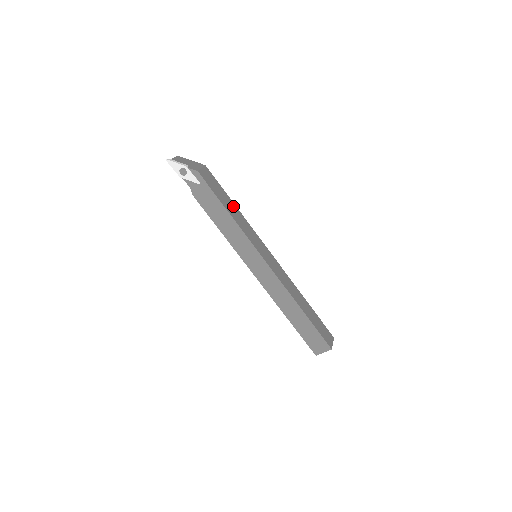
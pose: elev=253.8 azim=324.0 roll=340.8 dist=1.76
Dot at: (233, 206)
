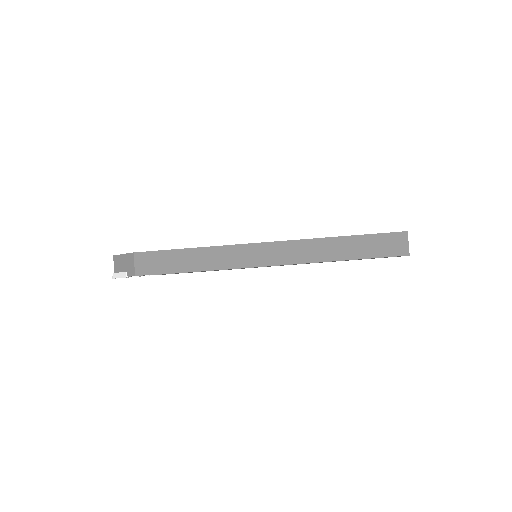
Dot at: (190, 254)
